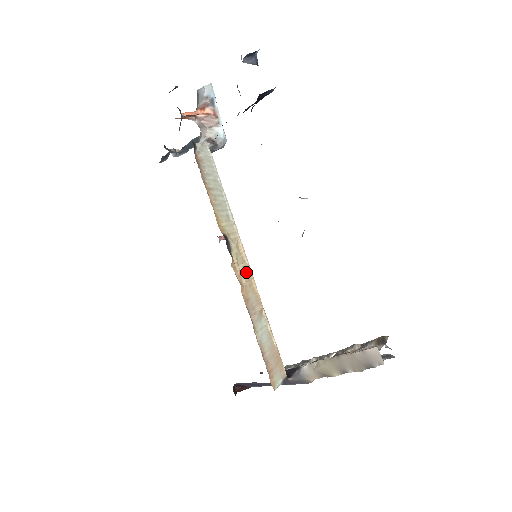
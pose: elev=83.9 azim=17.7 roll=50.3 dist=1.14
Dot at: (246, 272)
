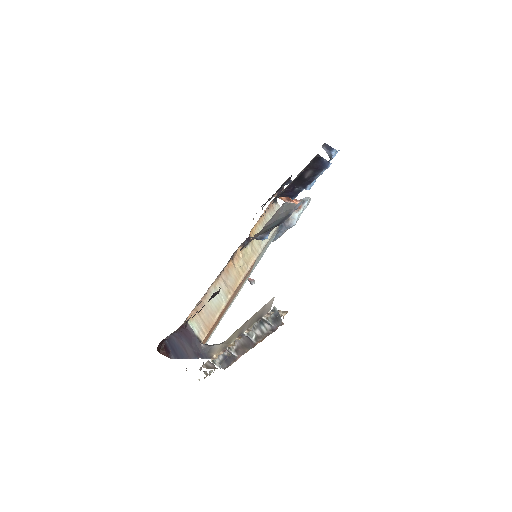
Dot at: (243, 269)
